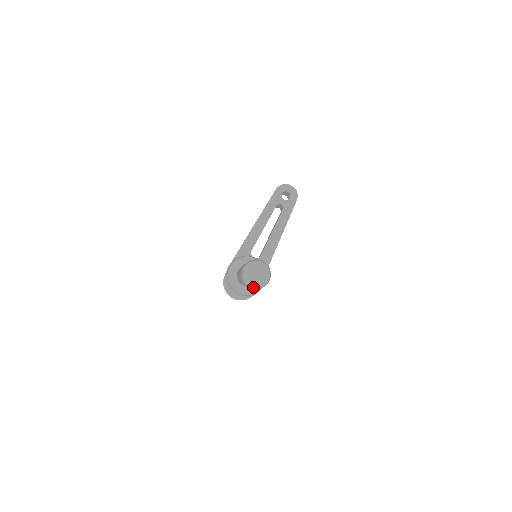
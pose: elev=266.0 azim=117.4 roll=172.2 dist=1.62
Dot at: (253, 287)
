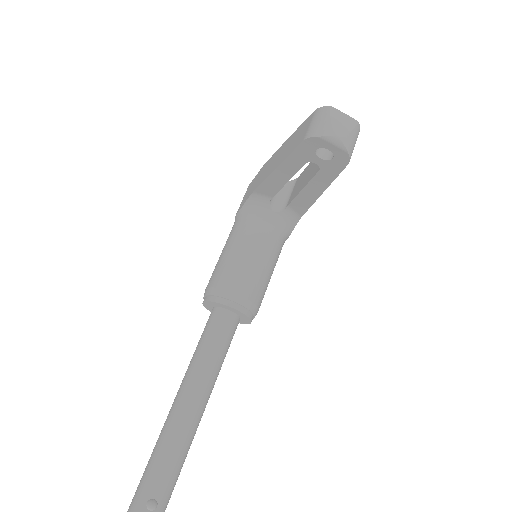
Dot at: out of frame
